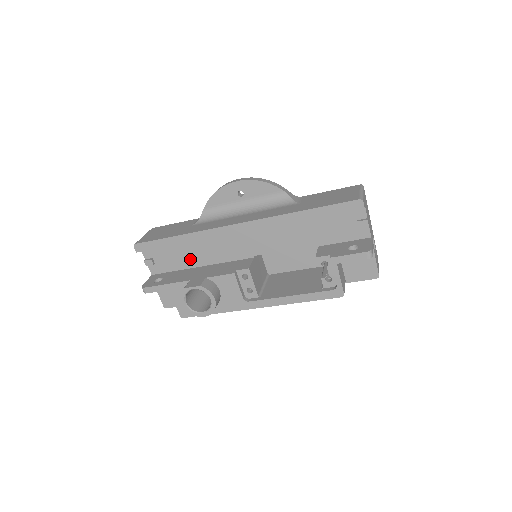
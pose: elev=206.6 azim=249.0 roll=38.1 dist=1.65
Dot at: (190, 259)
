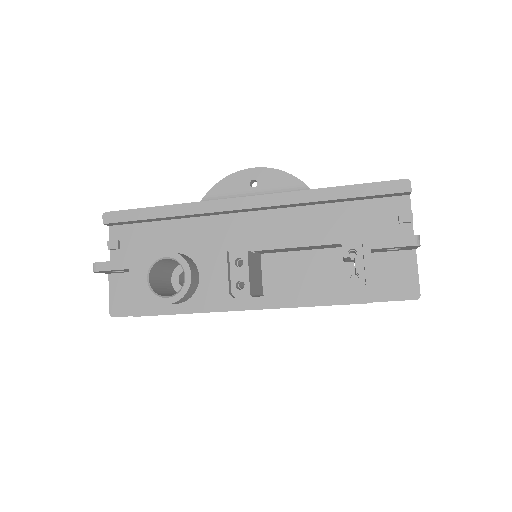
Dot at: (169, 247)
